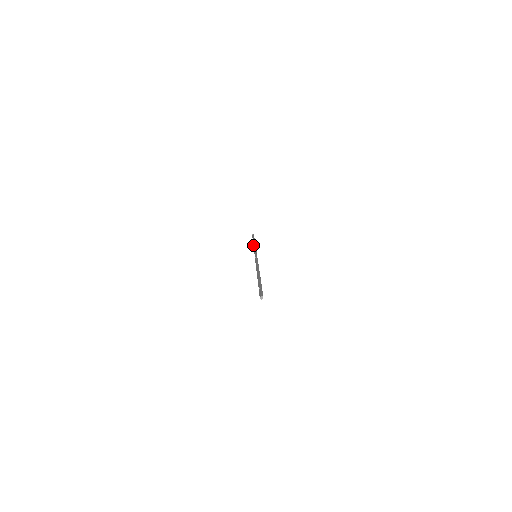
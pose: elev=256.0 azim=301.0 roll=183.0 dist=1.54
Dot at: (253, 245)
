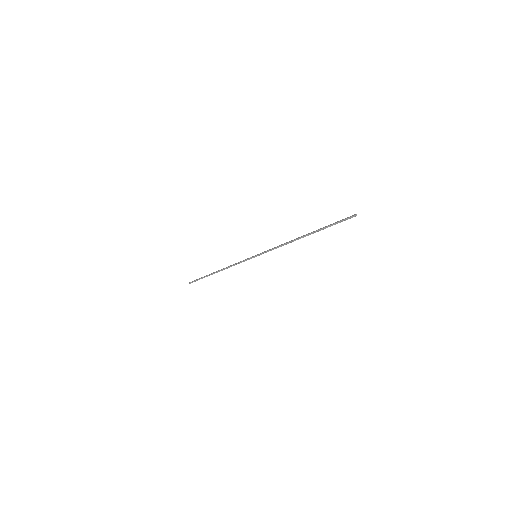
Dot at: (223, 268)
